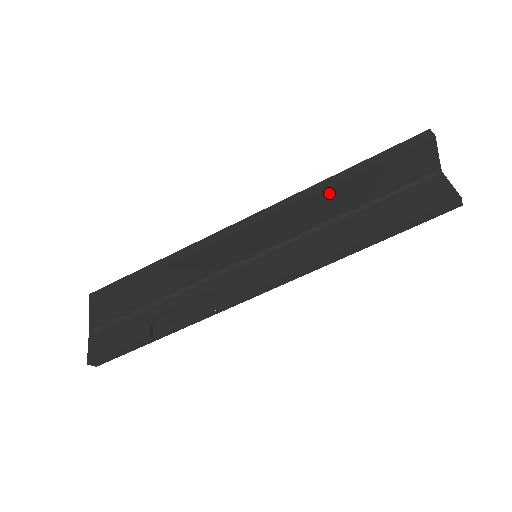
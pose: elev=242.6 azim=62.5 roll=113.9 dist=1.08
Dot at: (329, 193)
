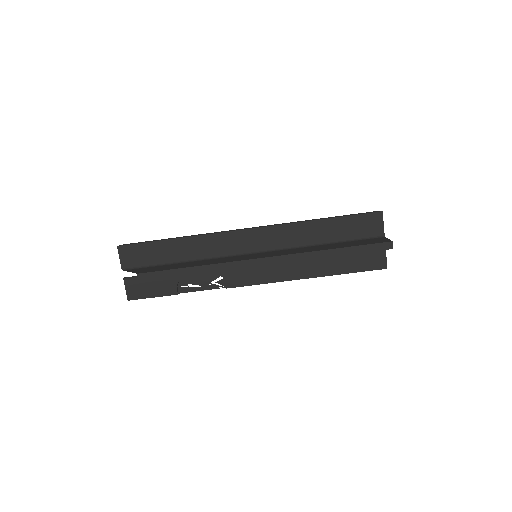
Dot at: (321, 257)
